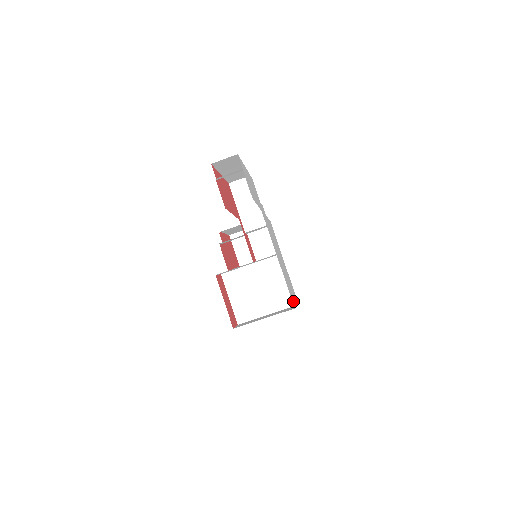
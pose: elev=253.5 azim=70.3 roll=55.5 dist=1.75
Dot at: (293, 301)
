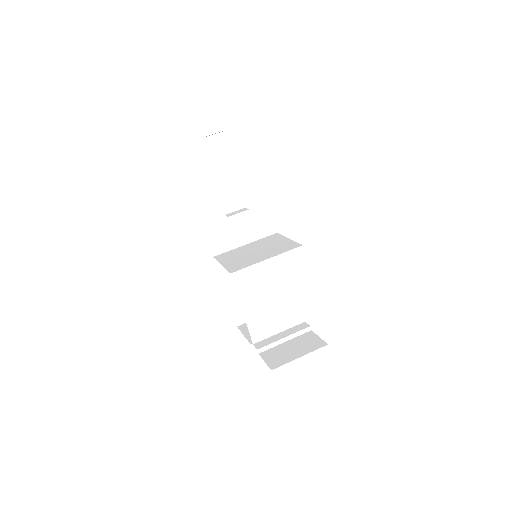
Dot at: occluded
